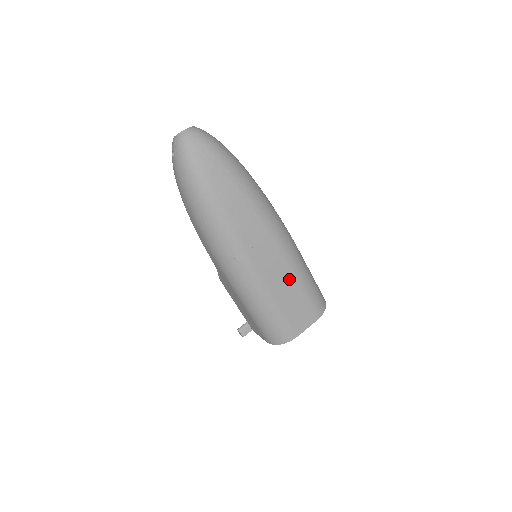
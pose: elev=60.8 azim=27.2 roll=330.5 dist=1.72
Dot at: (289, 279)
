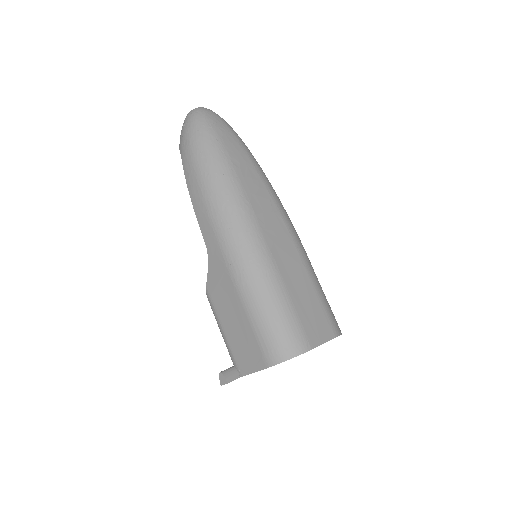
Dot at: (299, 268)
